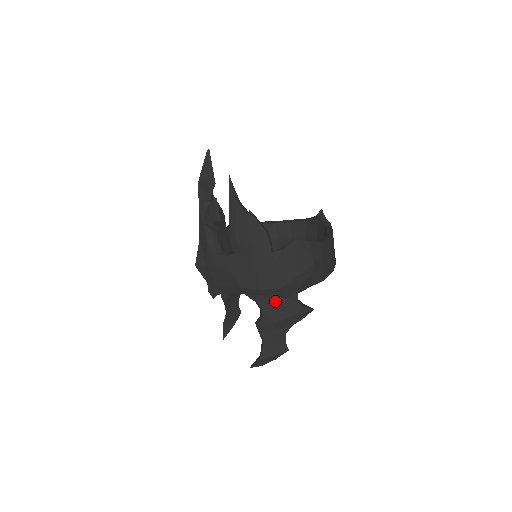
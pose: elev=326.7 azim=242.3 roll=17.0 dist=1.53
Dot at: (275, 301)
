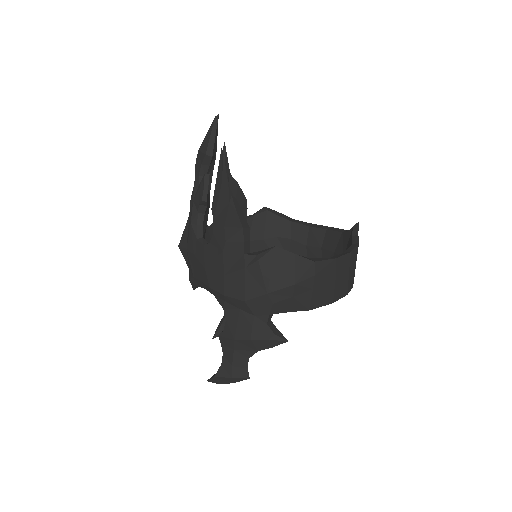
Dot at: (240, 315)
